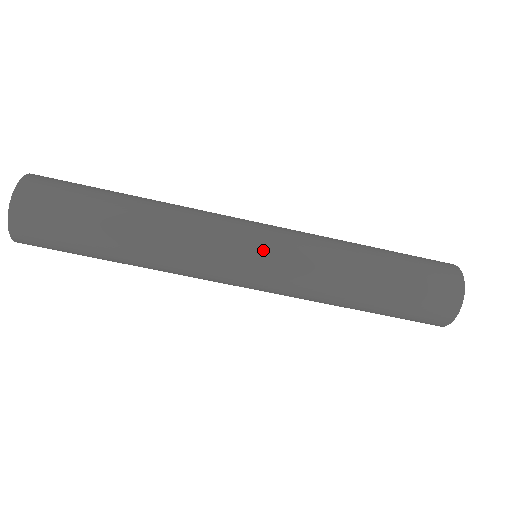
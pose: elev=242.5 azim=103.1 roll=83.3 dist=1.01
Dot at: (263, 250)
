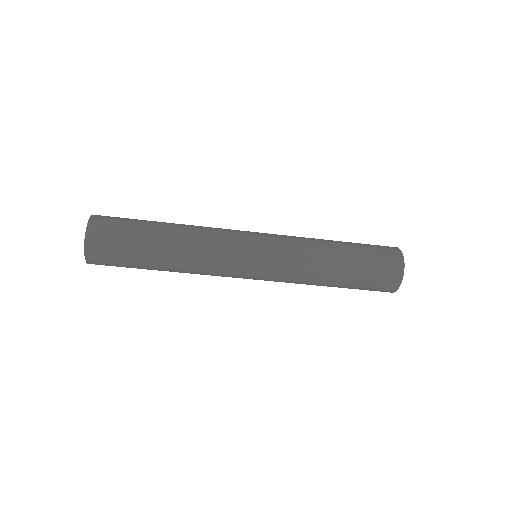
Dot at: (258, 273)
